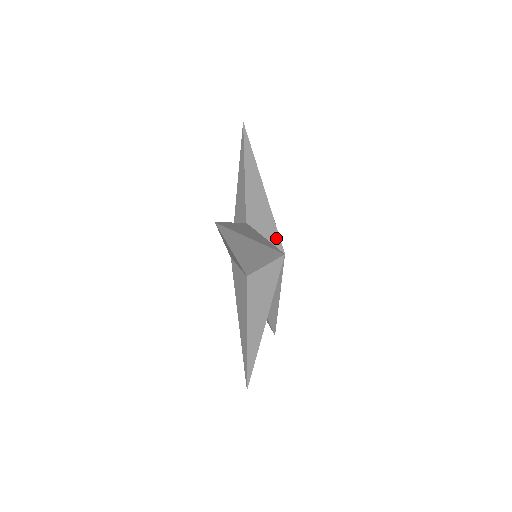
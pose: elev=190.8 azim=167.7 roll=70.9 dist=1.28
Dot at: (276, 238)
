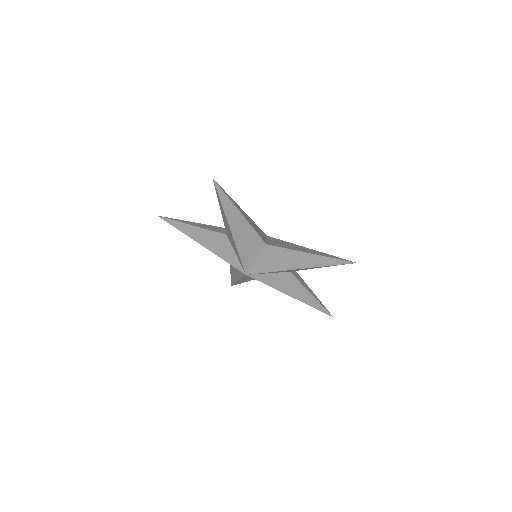
Dot at: (263, 233)
